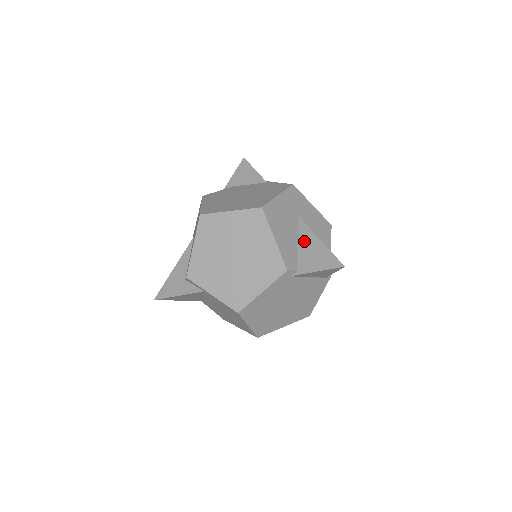
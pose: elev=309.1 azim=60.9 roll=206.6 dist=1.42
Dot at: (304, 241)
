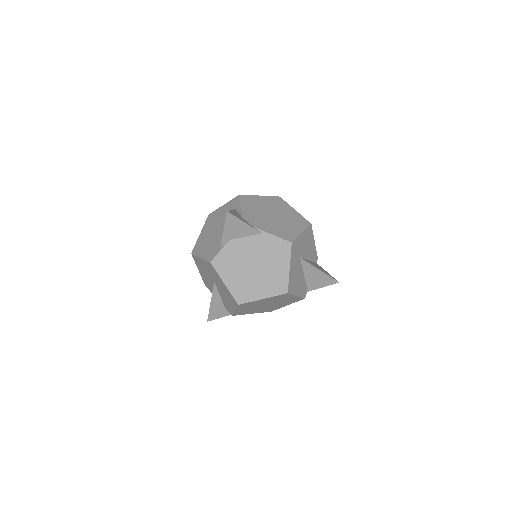
Dot at: (308, 273)
